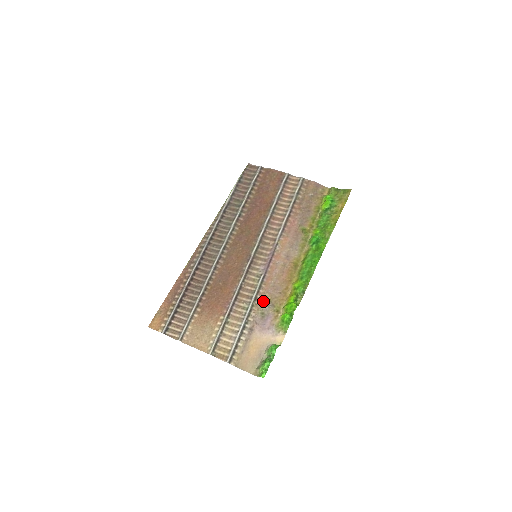
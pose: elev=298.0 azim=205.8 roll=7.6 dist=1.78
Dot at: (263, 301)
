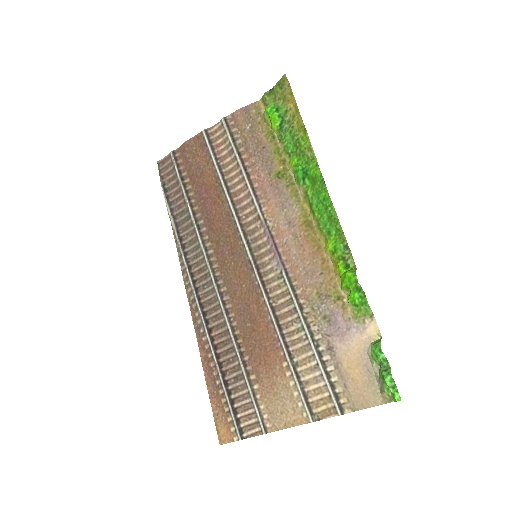
Dot at: (311, 302)
